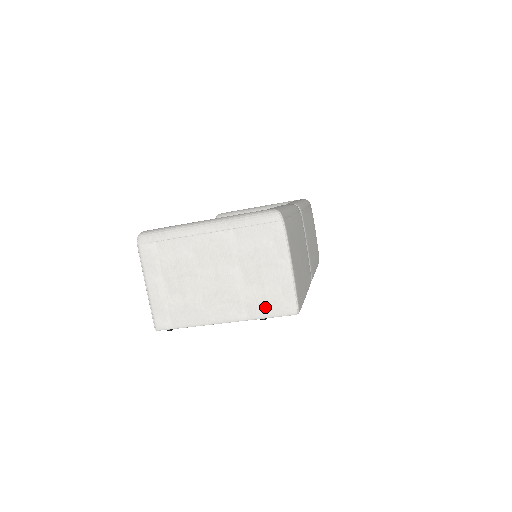
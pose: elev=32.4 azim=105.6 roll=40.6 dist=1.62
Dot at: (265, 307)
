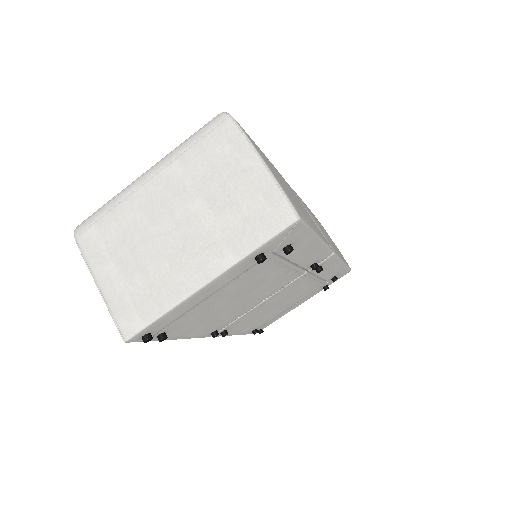
Dot at: (251, 231)
